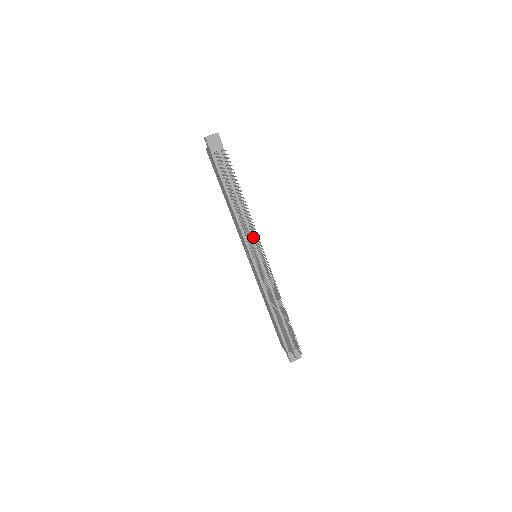
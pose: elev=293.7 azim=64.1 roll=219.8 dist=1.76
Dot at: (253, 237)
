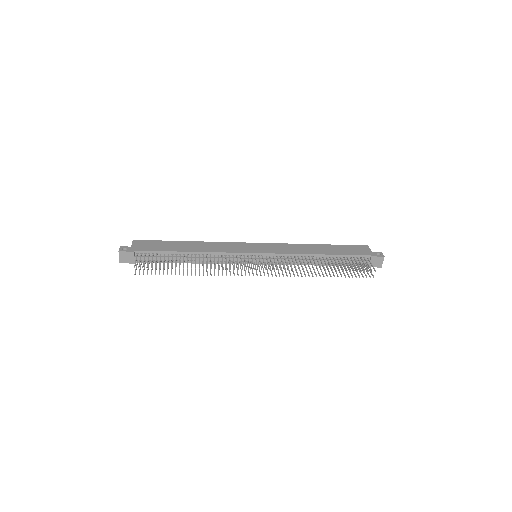
Dot at: (235, 256)
